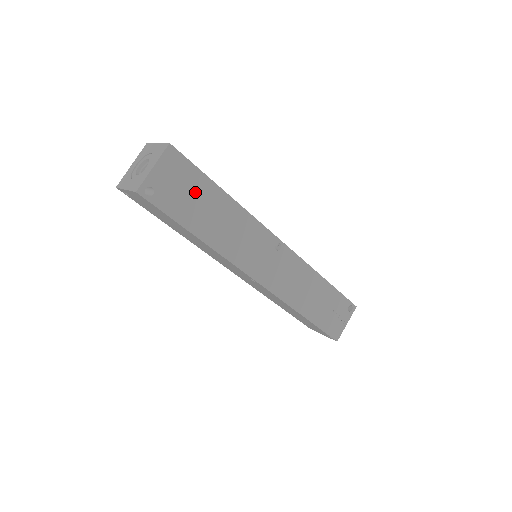
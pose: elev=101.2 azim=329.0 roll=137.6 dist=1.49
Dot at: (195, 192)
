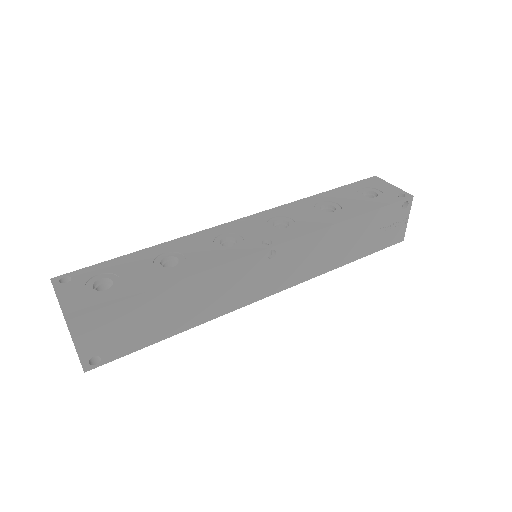
Dot at: (137, 317)
